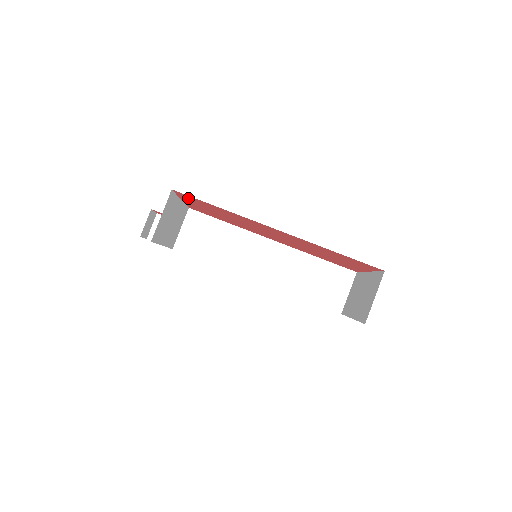
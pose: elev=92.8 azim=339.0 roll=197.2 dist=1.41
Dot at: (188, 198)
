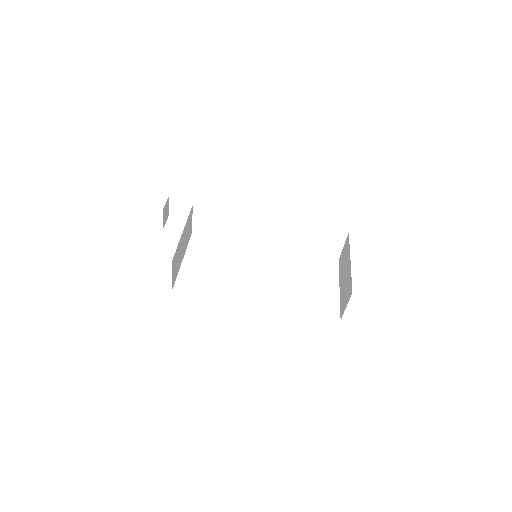
Dot at: occluded
